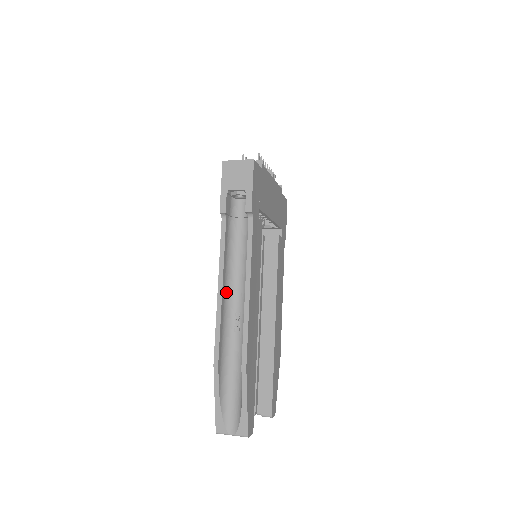
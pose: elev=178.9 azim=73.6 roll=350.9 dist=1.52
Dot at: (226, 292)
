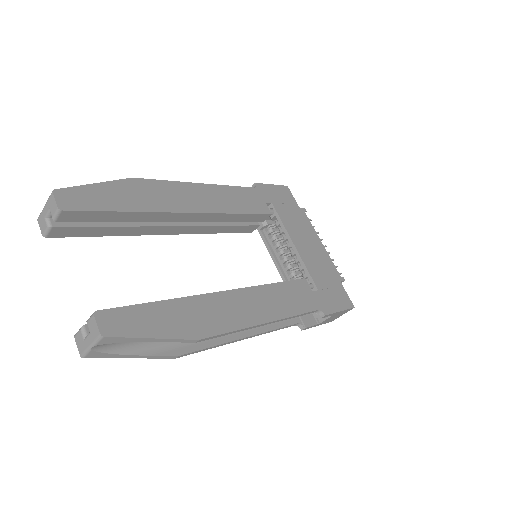
Dot at: occluded
